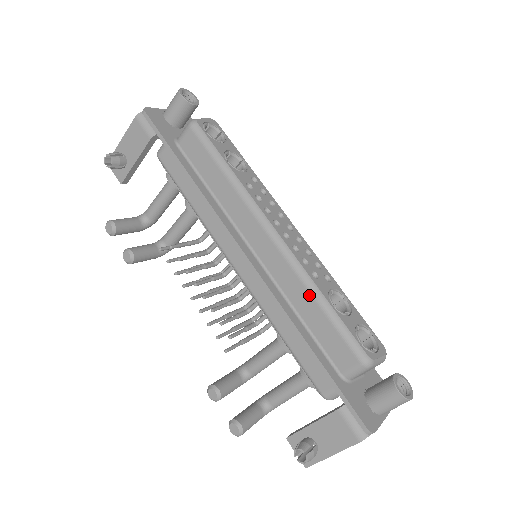
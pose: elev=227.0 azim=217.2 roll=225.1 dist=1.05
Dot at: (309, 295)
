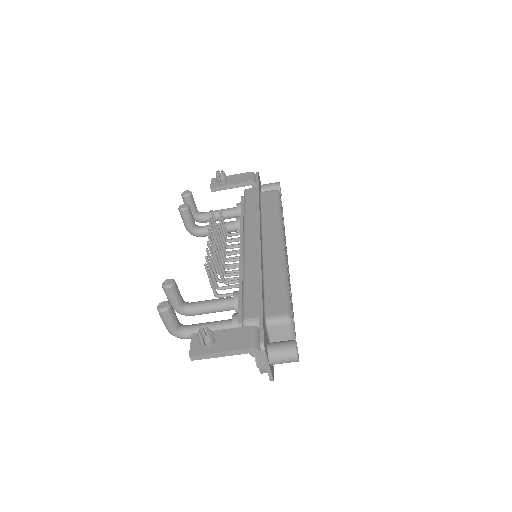
Dot at: (280, 273)
